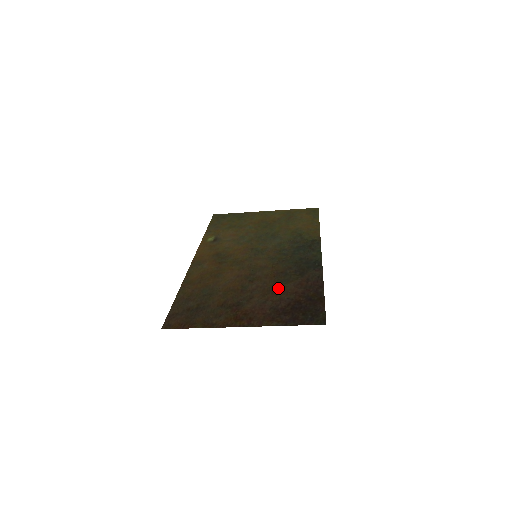
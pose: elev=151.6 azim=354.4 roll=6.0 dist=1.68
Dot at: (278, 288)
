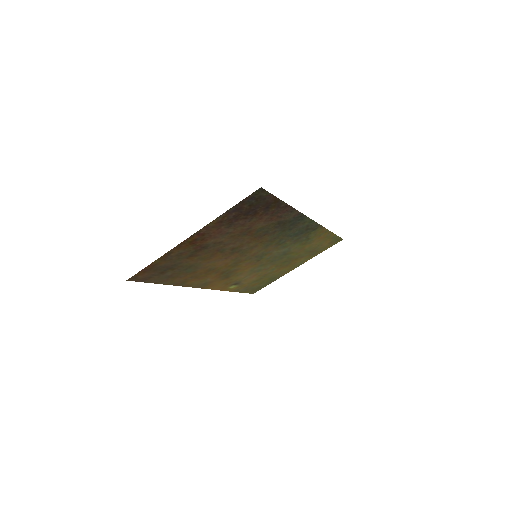
Dot at: (249, 231)
